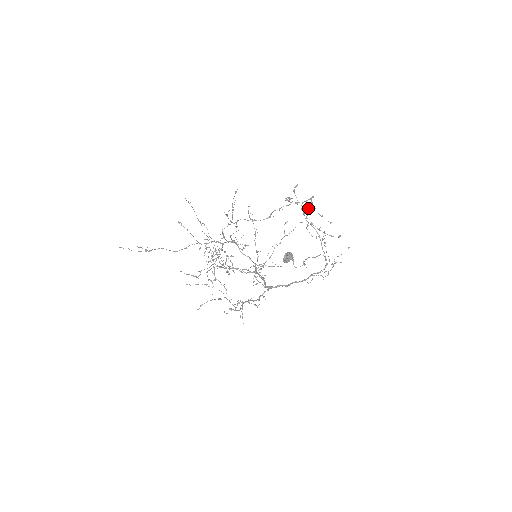
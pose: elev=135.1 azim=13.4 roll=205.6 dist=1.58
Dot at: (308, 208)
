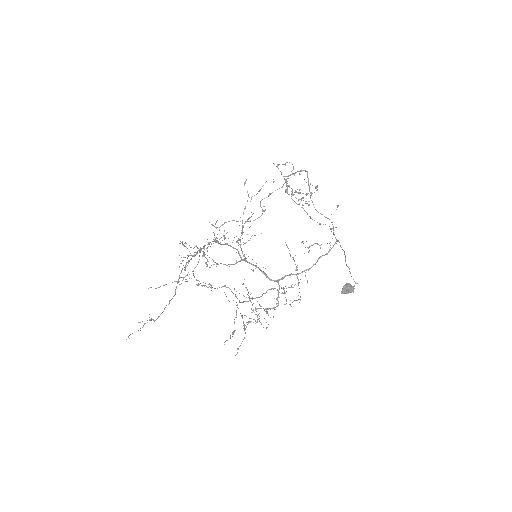
Dot at: (310, 192)
